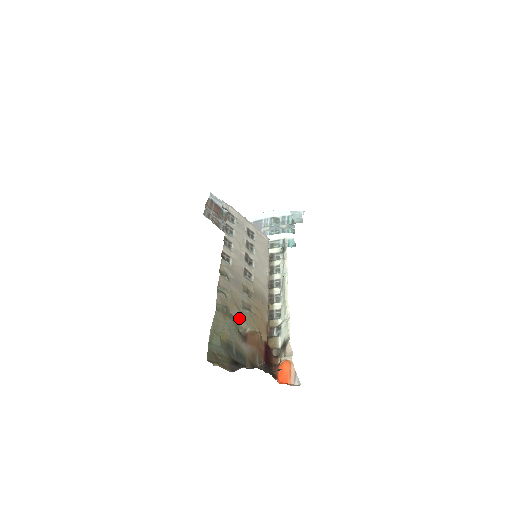
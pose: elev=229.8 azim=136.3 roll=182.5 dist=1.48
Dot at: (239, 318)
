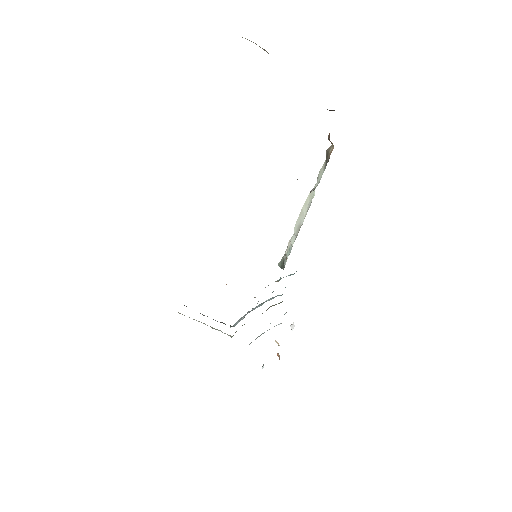
Dot at: occluded
